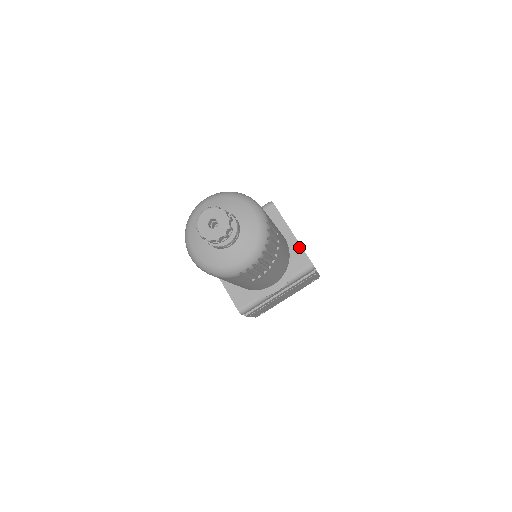
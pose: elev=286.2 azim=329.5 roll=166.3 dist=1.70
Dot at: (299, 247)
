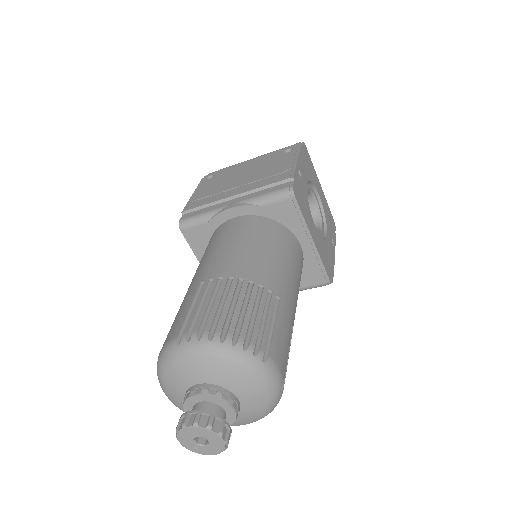
Dot at: (318, 261)
